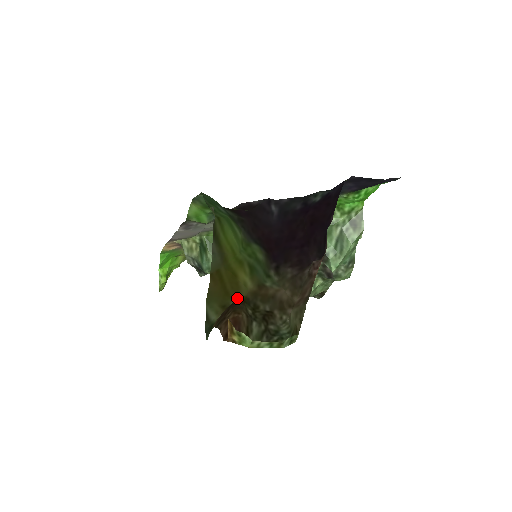
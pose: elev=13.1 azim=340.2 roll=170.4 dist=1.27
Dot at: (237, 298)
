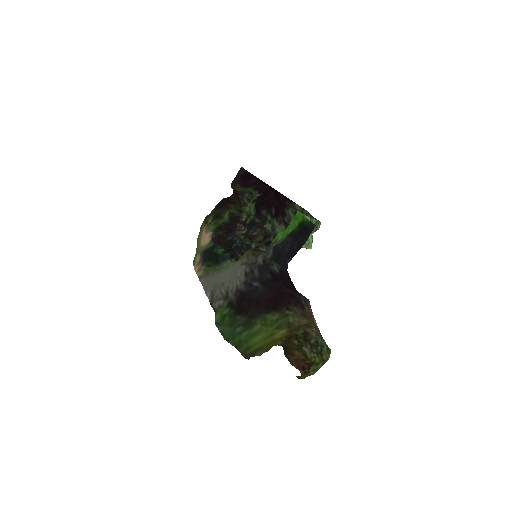
Dot at: (283, 337)
